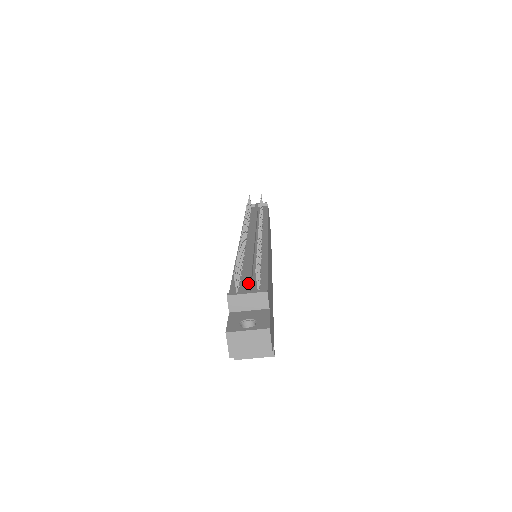
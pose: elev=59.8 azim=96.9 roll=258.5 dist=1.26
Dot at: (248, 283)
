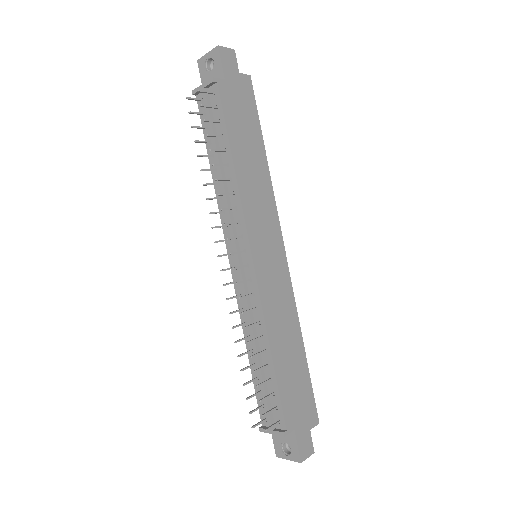
Dot at: occluded
